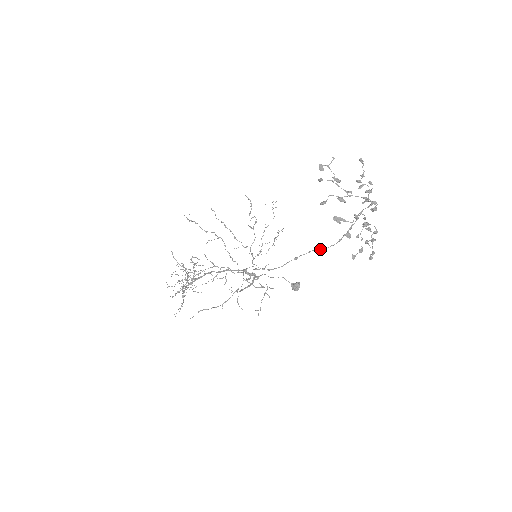
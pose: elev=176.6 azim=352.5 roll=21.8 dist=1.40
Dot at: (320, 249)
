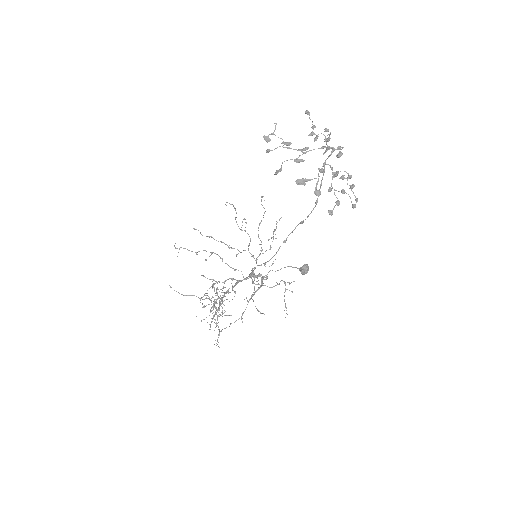
Dot at: occluded
